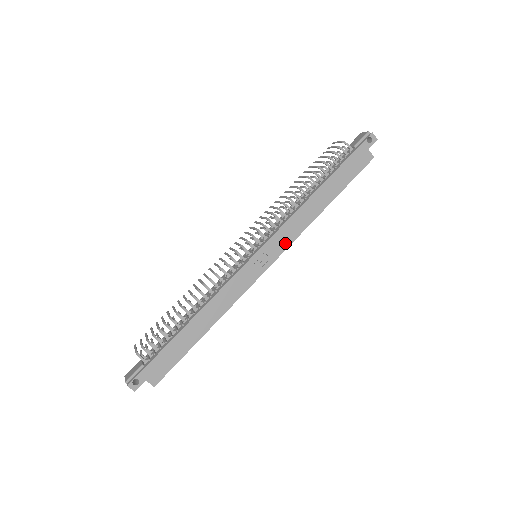
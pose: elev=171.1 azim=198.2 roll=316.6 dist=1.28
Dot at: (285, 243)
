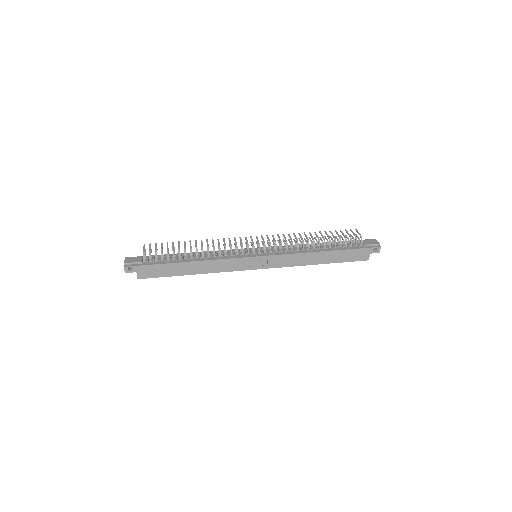
Dot at: (278, 264)
